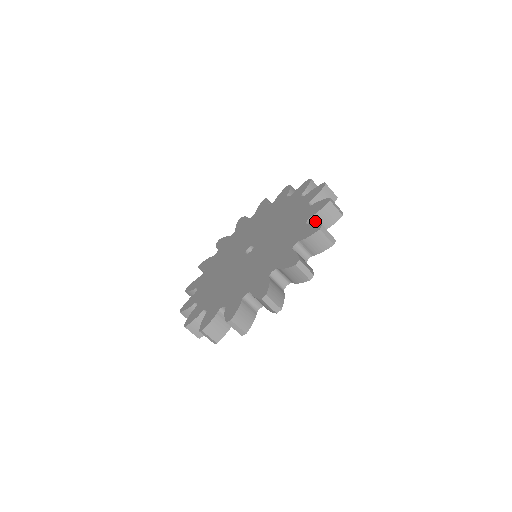
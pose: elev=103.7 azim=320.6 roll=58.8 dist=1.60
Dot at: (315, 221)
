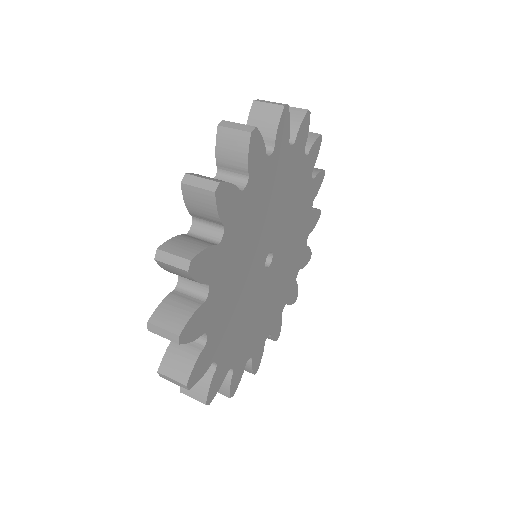
Dot at: (226, 169)
